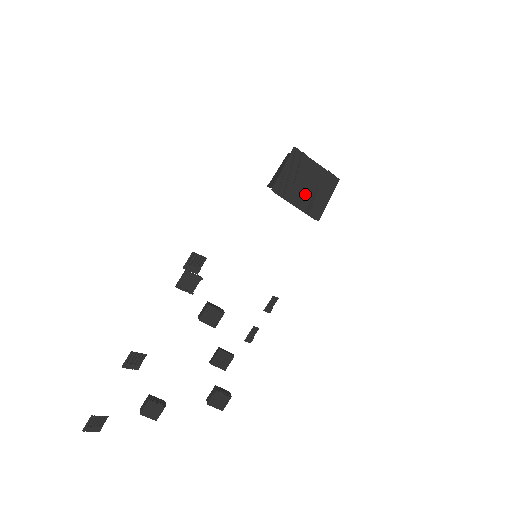
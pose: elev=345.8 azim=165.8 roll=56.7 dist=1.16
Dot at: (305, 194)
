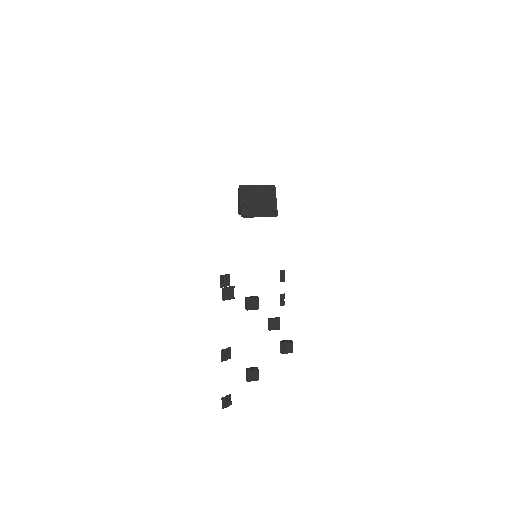
Dot at: (261, 207)
